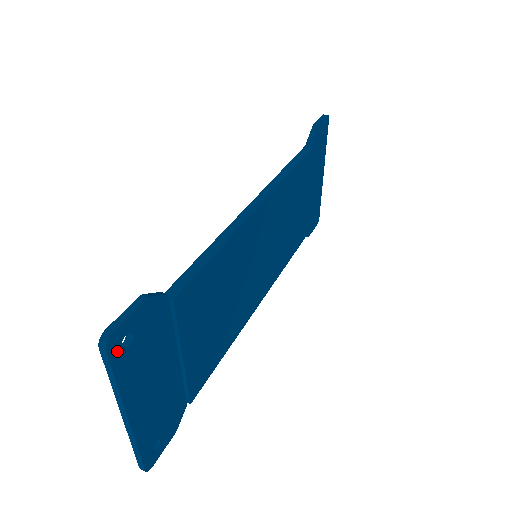
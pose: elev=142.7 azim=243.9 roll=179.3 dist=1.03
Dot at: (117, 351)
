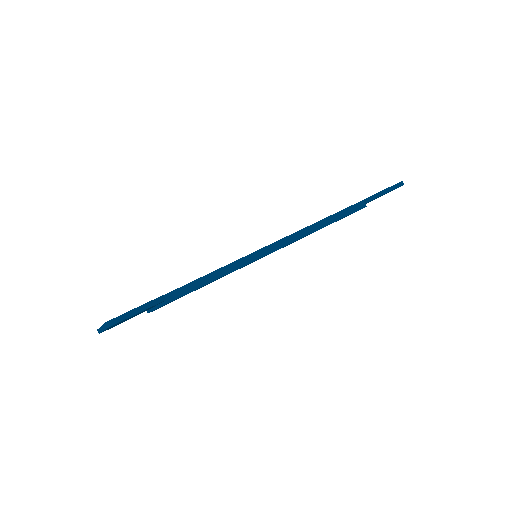
Dot at: occluded
